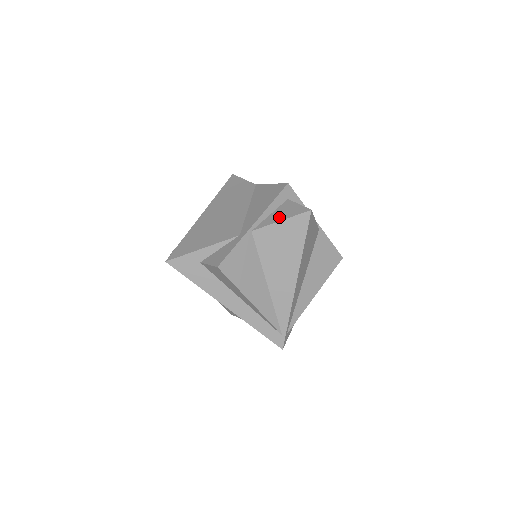
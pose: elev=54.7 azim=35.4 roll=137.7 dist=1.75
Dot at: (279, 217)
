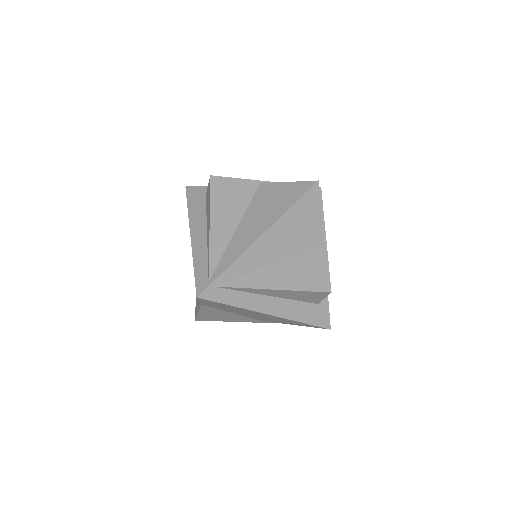
Dot at: occluded
